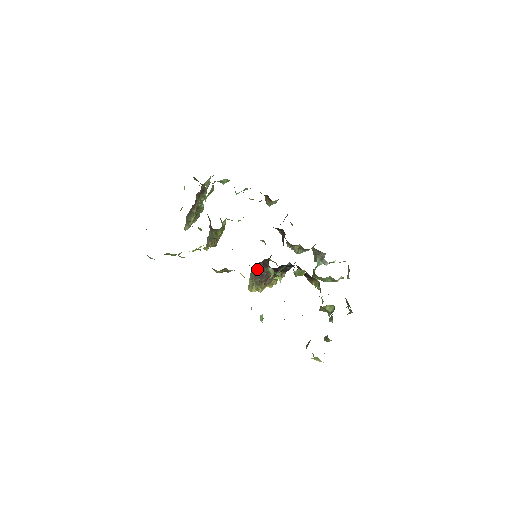
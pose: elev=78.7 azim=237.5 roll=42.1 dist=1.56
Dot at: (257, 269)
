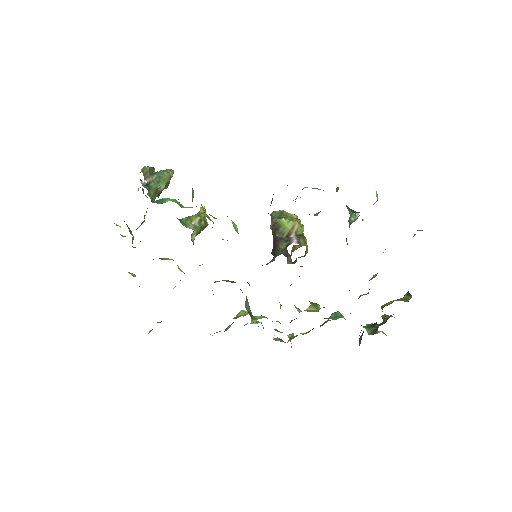
Dot at: occluded
